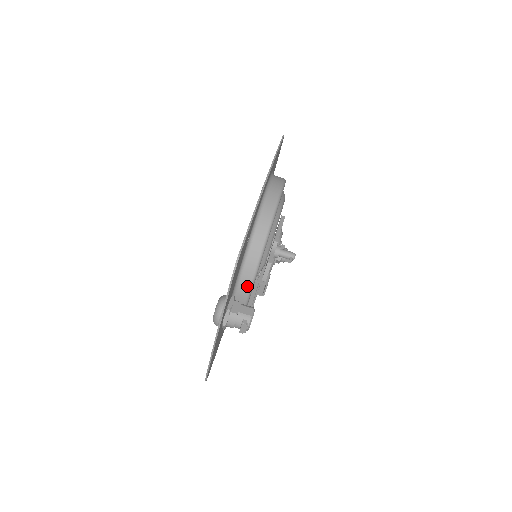
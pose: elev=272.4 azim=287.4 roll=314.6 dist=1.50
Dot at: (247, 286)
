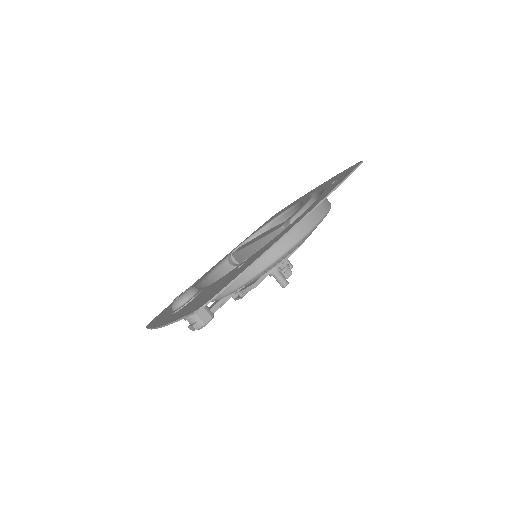
Dot at: (220, 294)
